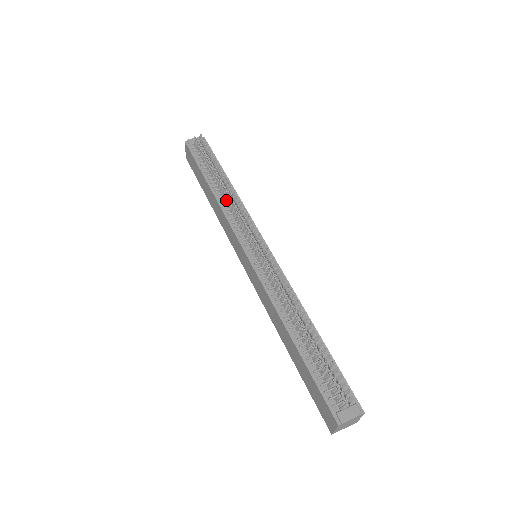
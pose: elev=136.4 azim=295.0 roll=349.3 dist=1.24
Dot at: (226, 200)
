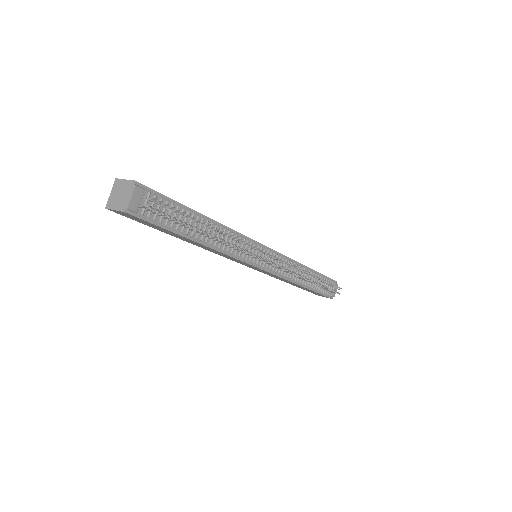
Dot at: (224, 244)
